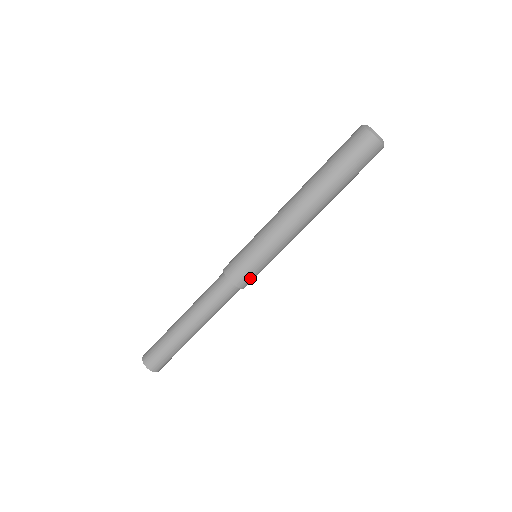
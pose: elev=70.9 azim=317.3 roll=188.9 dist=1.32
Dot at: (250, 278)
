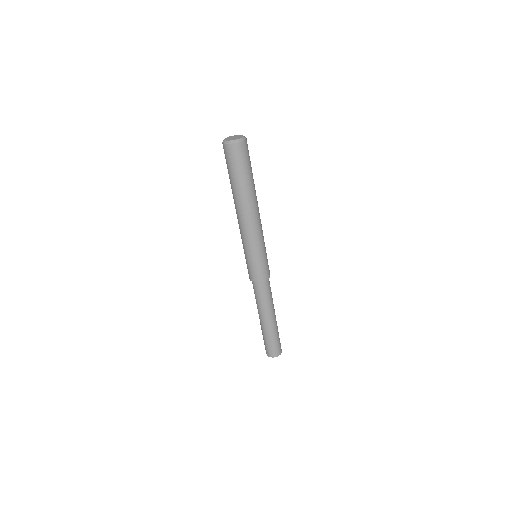
Dot at: (268, 267)
